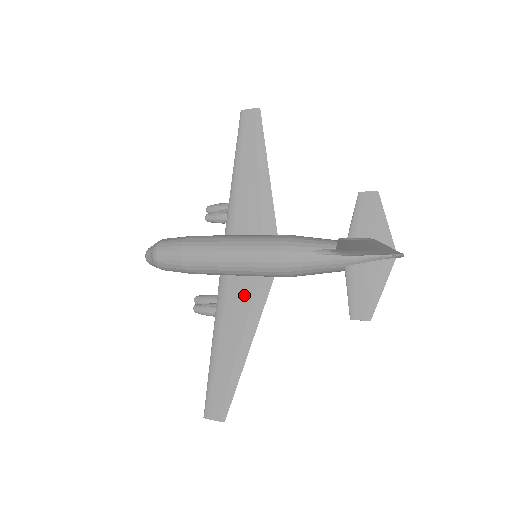
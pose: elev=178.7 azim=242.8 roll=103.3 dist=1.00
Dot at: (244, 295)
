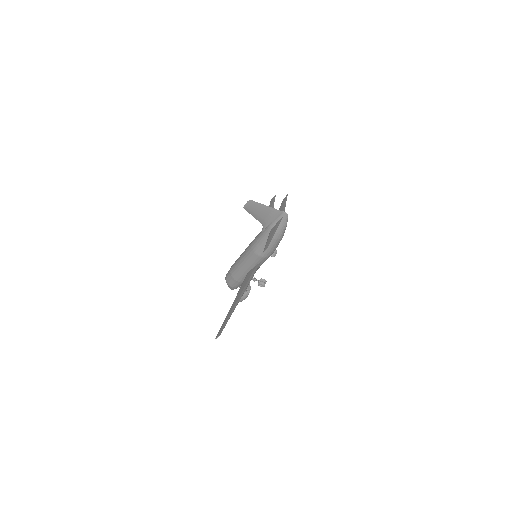
Dot at: (249, 277)
